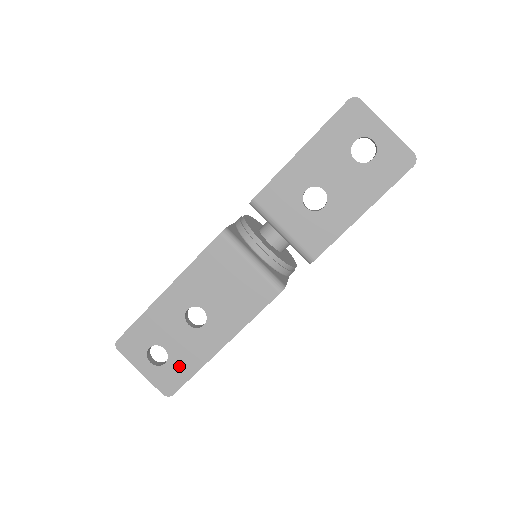
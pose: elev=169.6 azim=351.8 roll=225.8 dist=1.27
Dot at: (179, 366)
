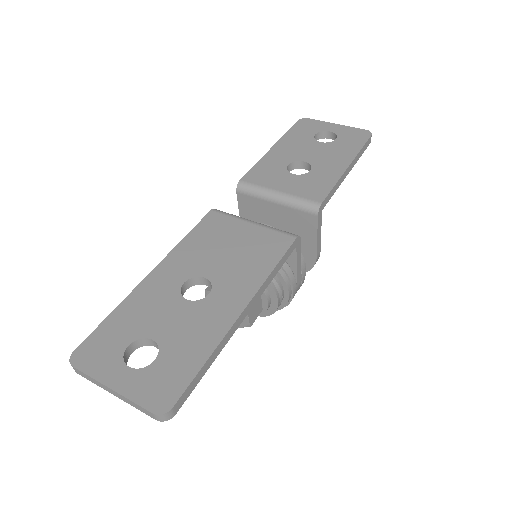
Dot at: (178, 357)
